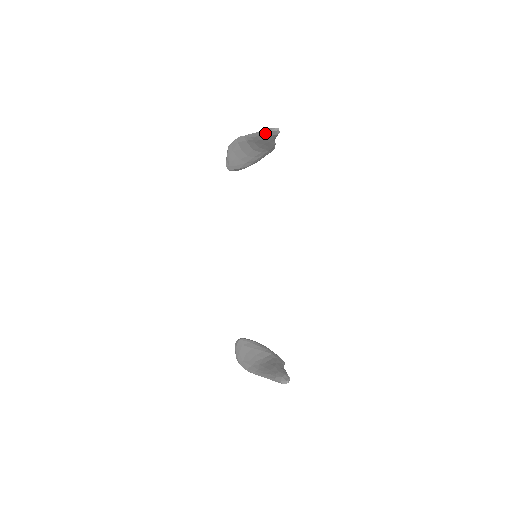
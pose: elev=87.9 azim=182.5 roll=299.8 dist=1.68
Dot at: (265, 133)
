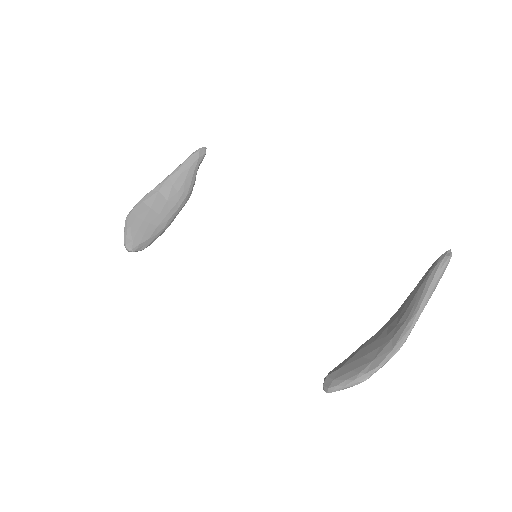
Dot at: (191, 157)
